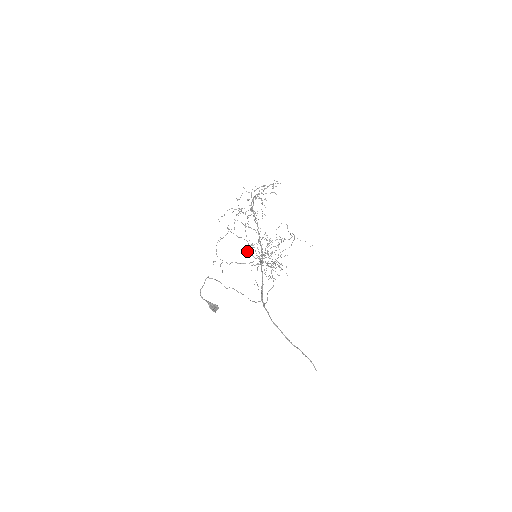
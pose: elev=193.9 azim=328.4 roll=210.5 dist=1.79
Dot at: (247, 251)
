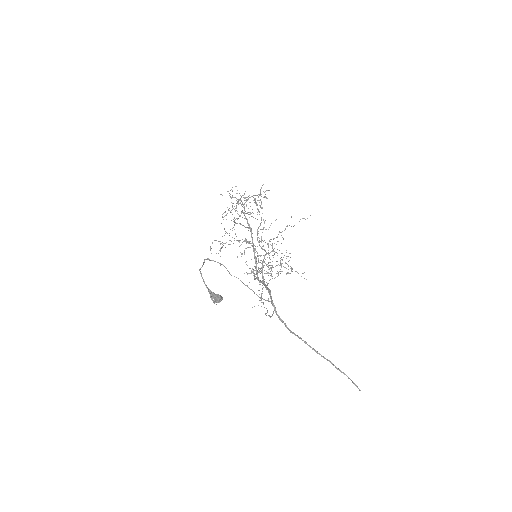
Dot at: (257, 231)
